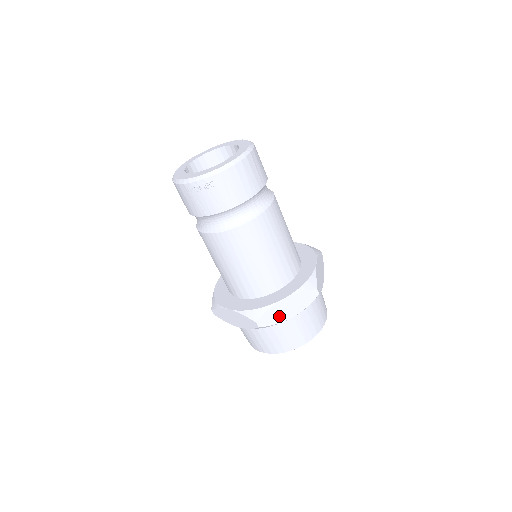
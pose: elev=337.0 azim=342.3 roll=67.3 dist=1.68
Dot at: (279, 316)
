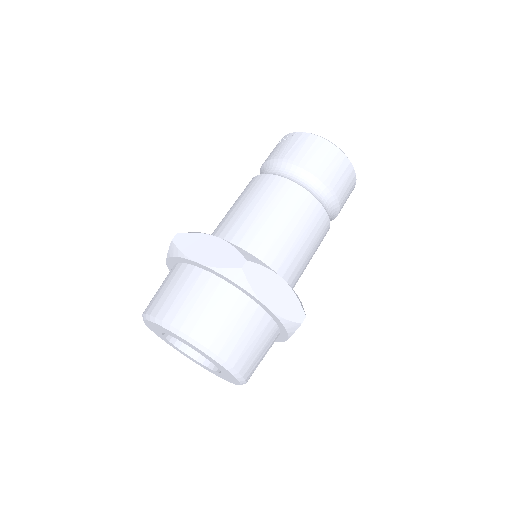
Dot at: (194, 249)
